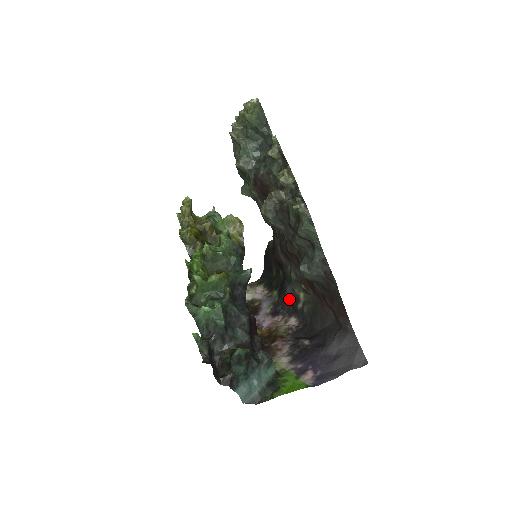
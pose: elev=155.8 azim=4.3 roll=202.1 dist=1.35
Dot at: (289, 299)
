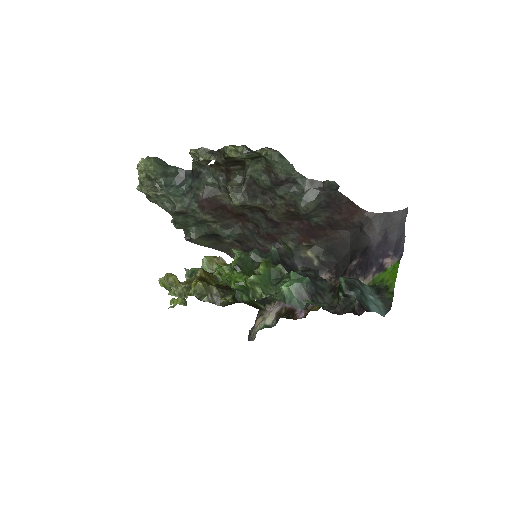
Dot at: occluded
